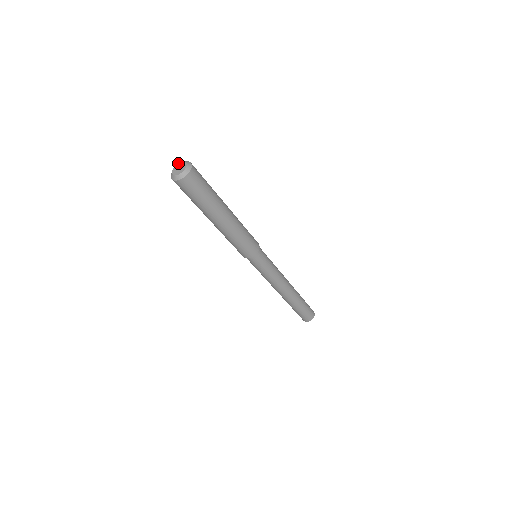
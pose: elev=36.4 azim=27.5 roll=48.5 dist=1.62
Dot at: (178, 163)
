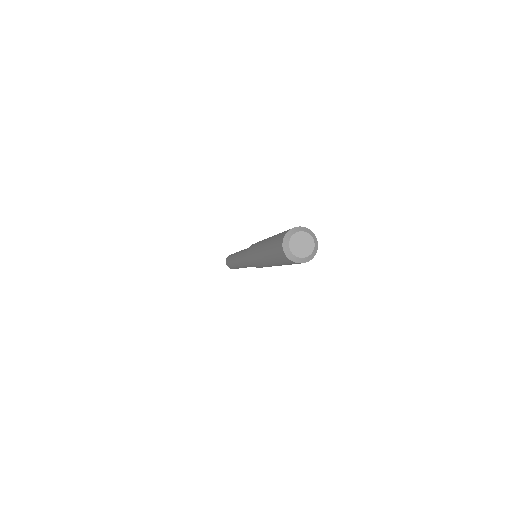
Dot at: (290, 240)
